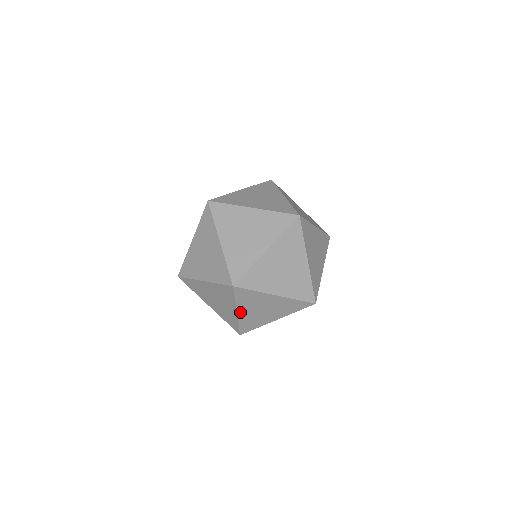
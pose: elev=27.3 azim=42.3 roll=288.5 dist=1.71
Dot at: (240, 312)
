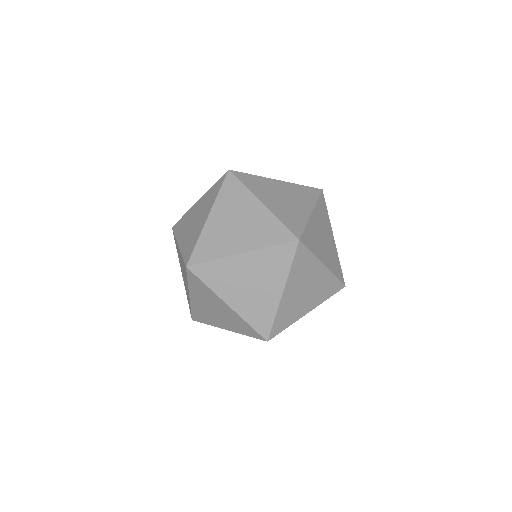
Dot at: (231, 303)
